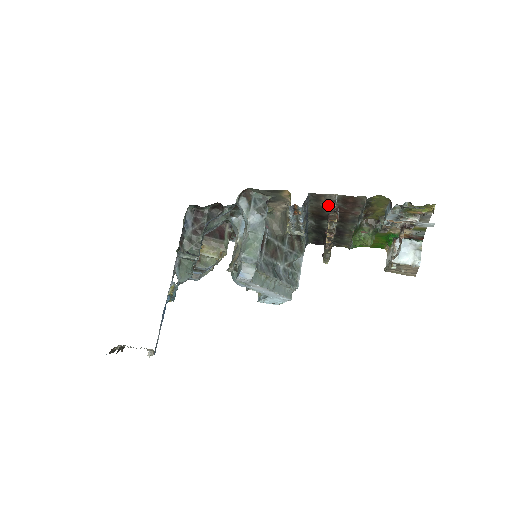
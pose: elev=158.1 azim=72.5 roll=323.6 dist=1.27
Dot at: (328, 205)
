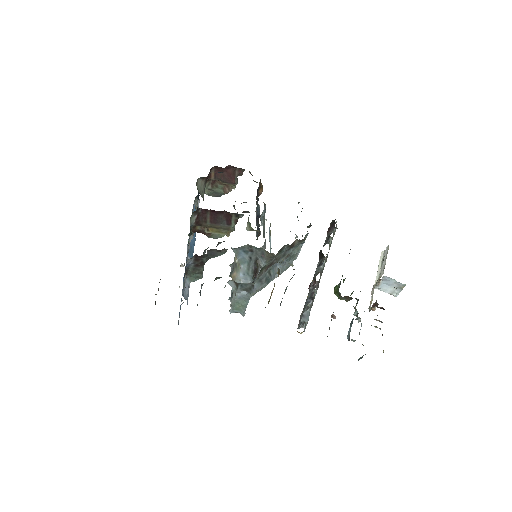
Dot at: occluded
